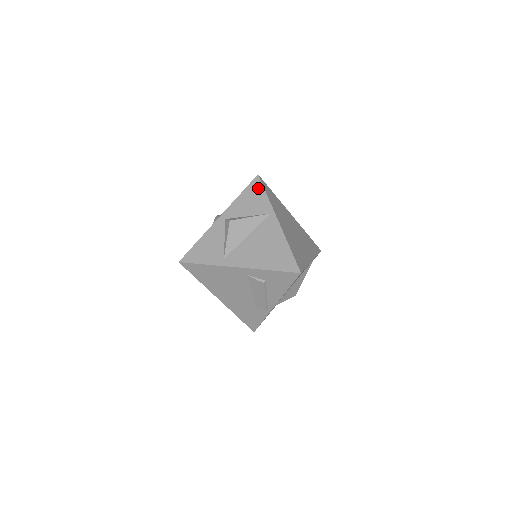
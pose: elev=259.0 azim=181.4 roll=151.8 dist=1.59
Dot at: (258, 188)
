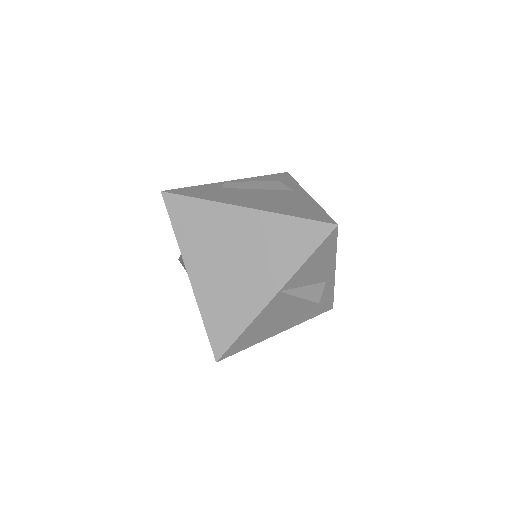
Dot at: (169, 215)
